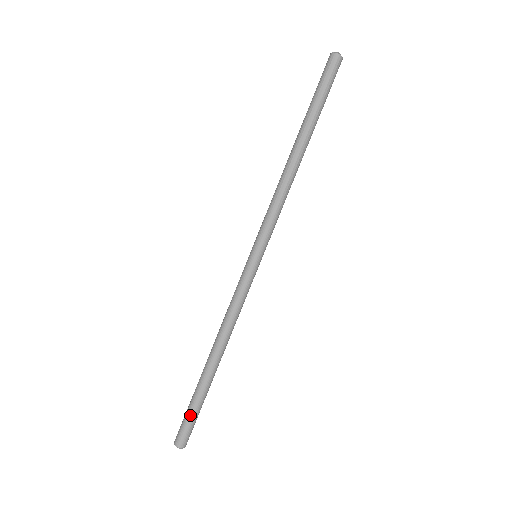
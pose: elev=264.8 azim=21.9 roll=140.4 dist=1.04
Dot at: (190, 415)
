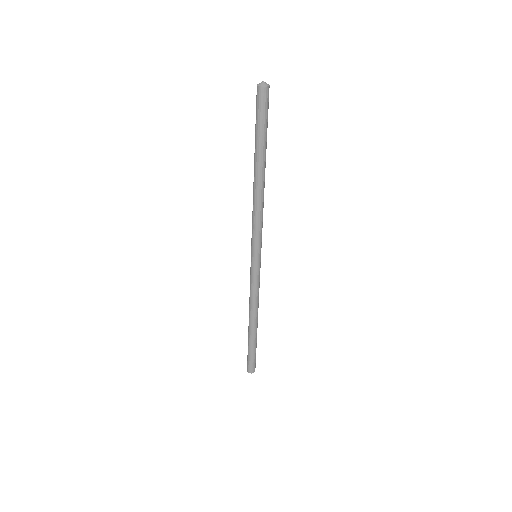
Dot at: (249, 356)
